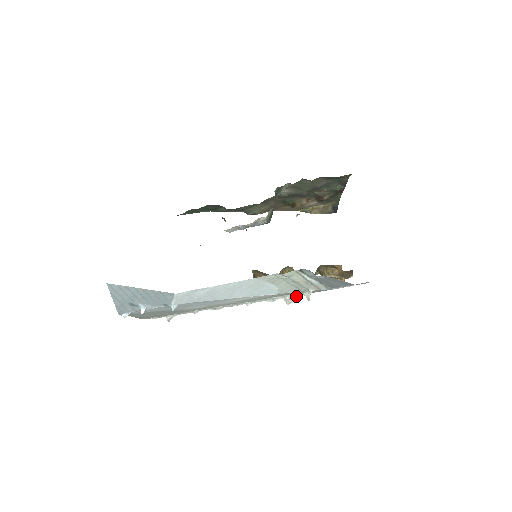
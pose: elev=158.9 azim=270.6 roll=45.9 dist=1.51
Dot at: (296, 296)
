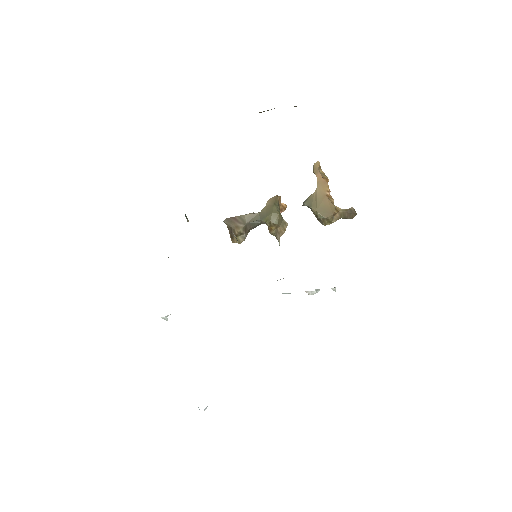
Dot at: occluded
